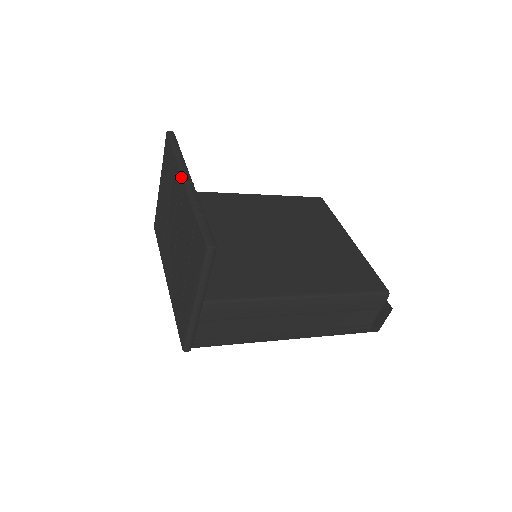
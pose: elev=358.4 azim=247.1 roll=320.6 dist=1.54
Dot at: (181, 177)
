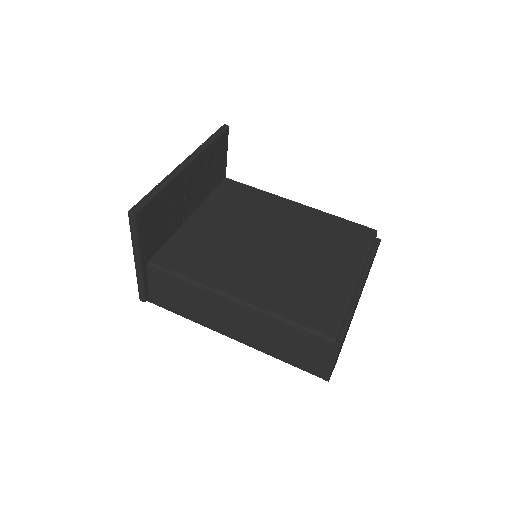
Dot at: (185, 160)
